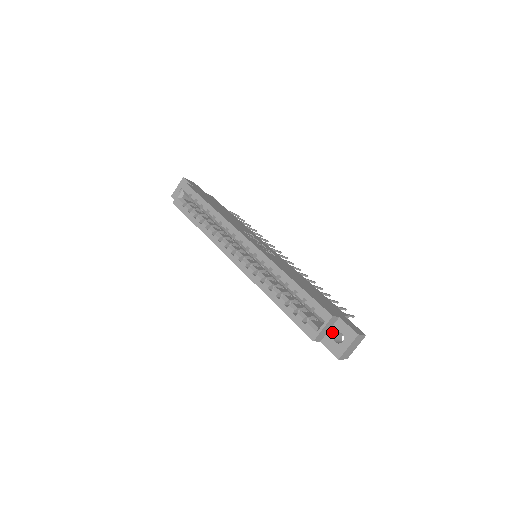
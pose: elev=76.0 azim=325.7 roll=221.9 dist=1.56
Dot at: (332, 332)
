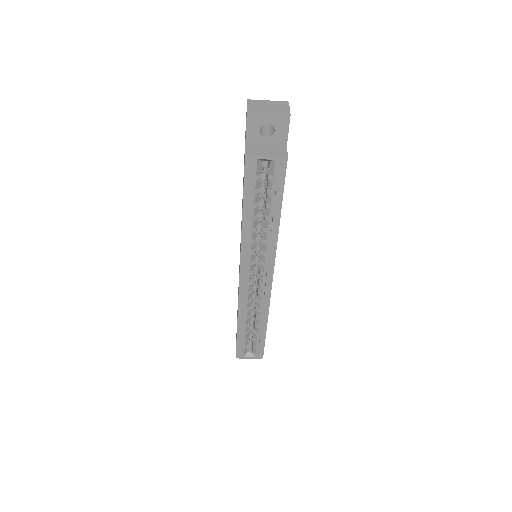
Dot at: occluded
